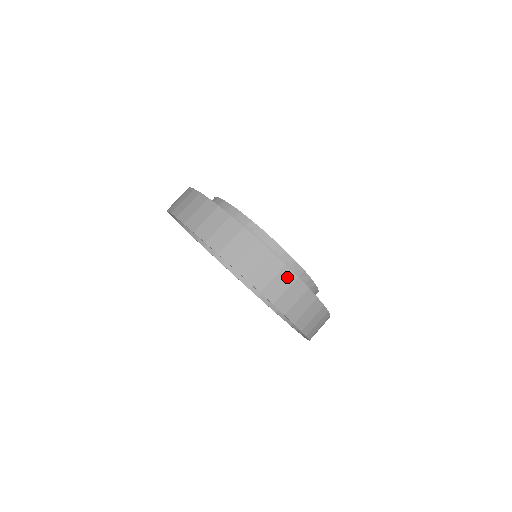
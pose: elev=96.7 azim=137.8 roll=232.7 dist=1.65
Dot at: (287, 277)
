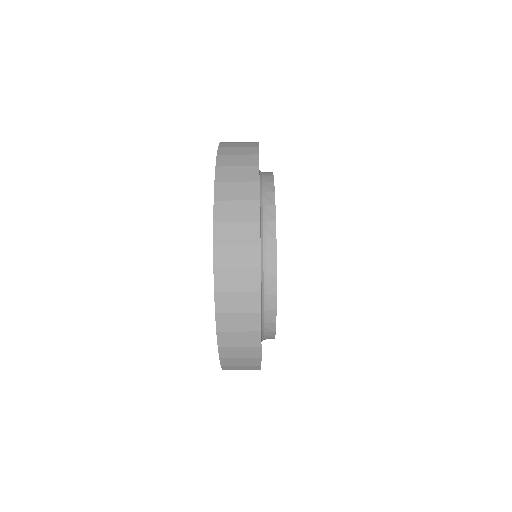
Dot at: occluded
